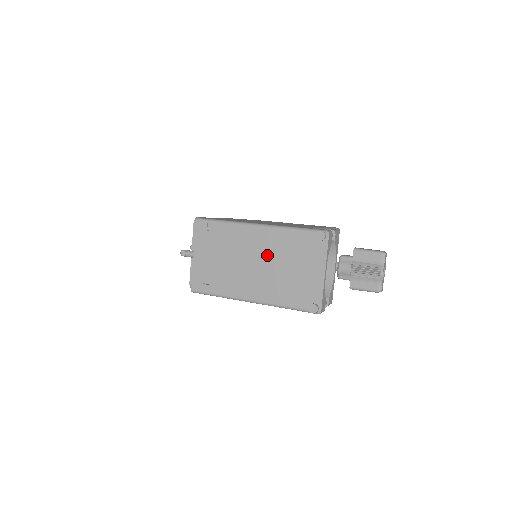
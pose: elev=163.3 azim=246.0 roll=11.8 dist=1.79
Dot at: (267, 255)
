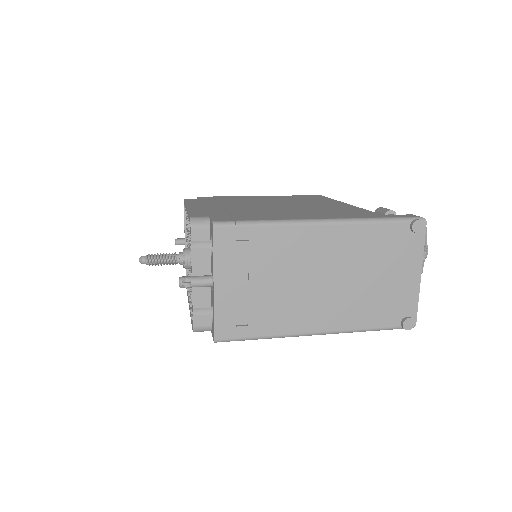
Dot at: (340, 264)
